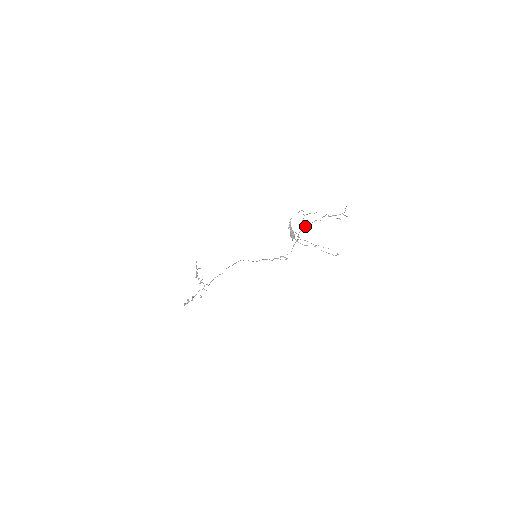
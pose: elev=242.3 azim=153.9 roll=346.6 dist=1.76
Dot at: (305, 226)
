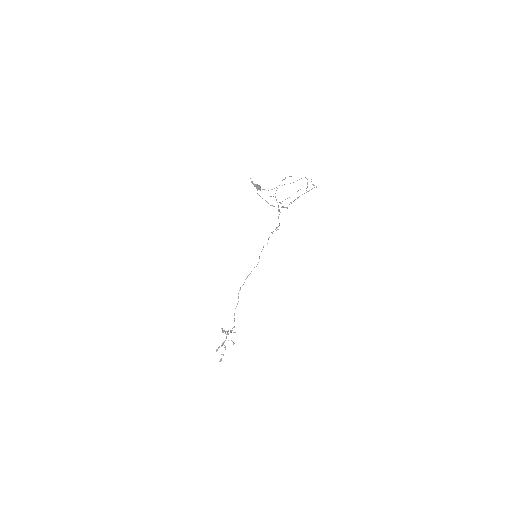
Dot at: (282, 206)
